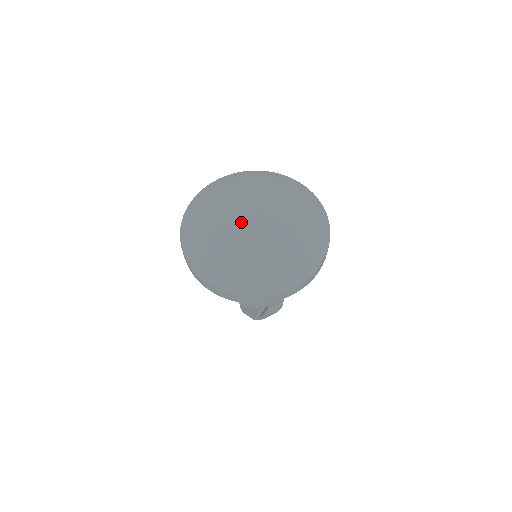
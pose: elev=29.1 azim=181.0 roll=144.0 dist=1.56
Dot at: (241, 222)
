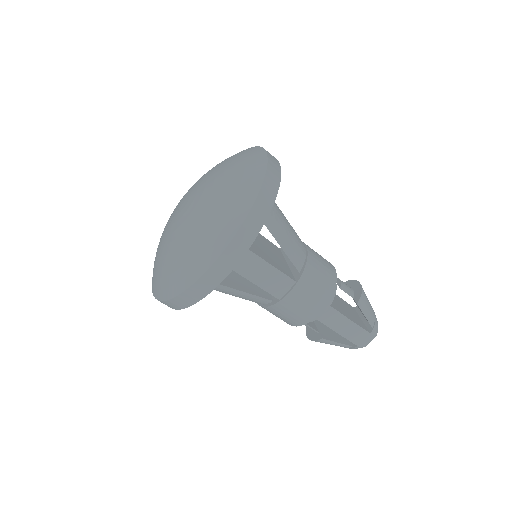
Dot at: (179, 217)
